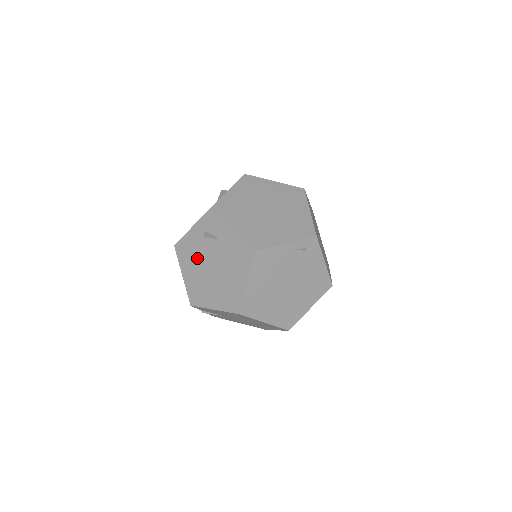
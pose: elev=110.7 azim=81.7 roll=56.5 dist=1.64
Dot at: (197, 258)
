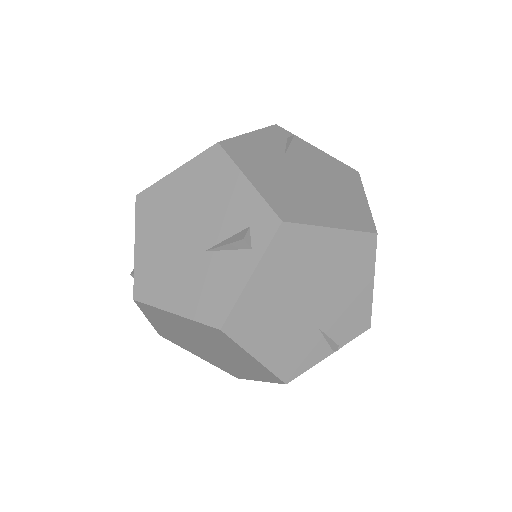
Dot at: occluded
